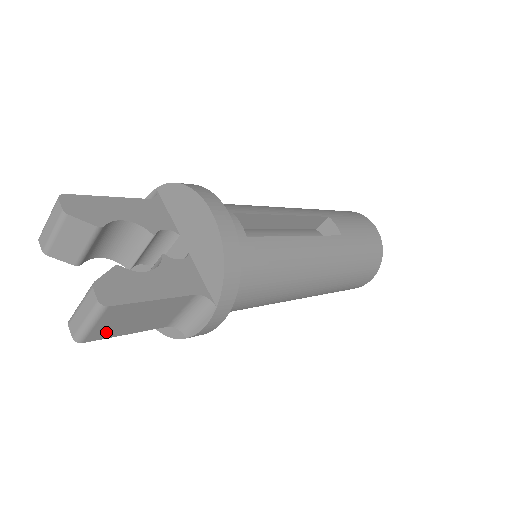
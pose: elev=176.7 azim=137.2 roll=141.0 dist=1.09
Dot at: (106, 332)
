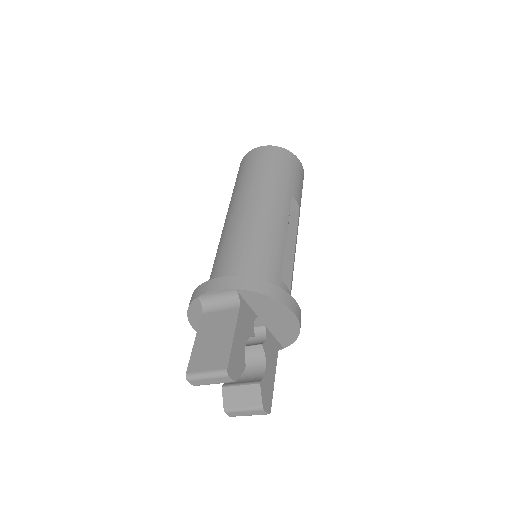
Dot at: occluded
